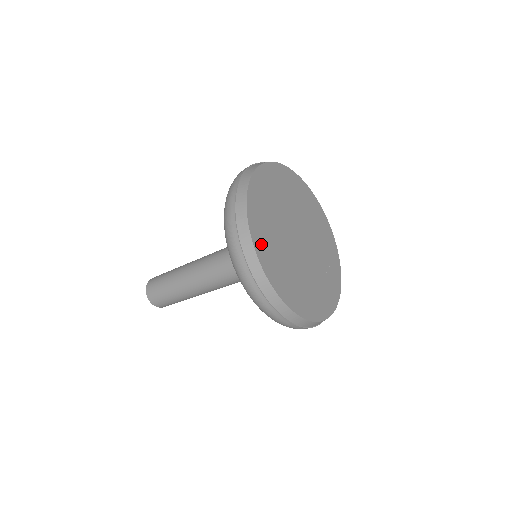
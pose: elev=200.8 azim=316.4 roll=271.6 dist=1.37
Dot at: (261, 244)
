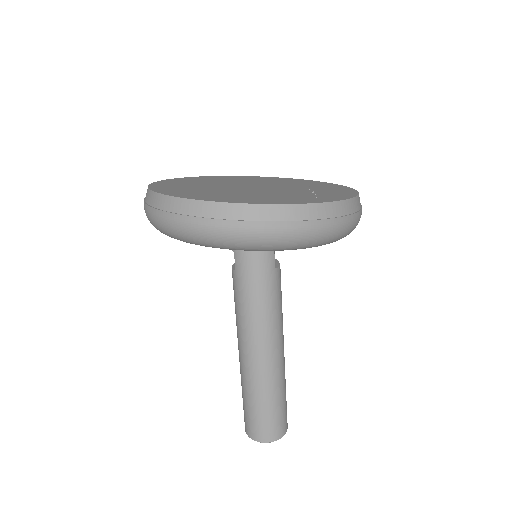
Dot at: (165, 188)
